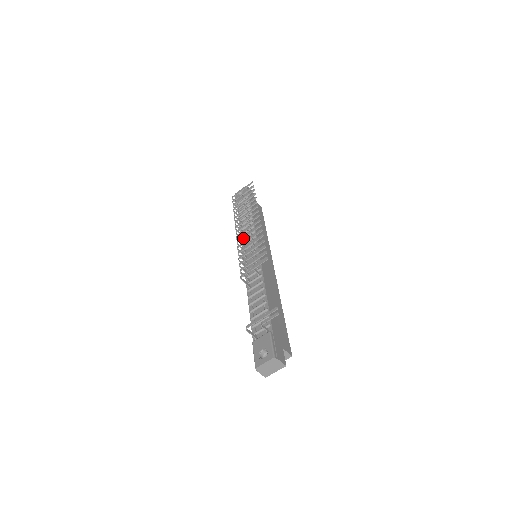
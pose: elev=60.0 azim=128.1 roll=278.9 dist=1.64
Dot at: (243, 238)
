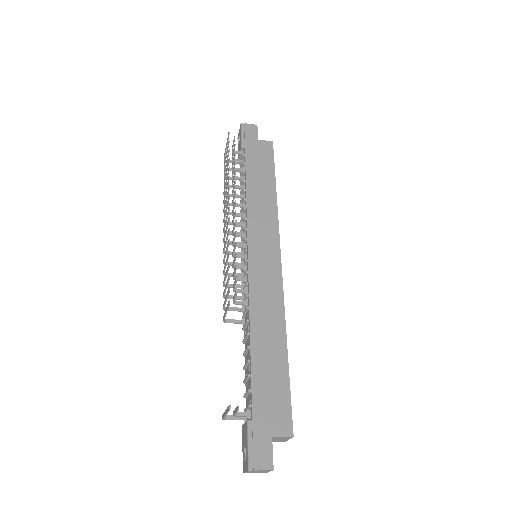
Dot at: (224, 247)
